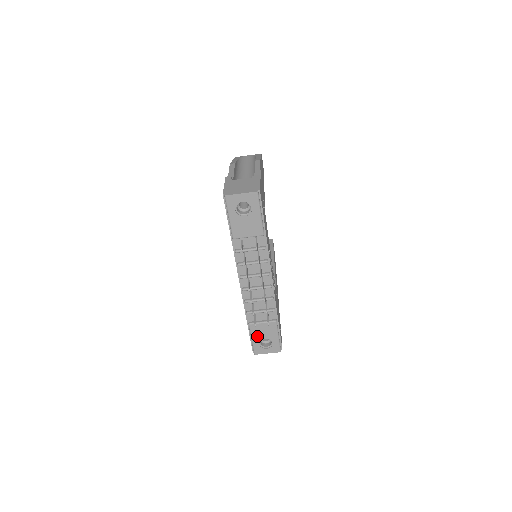
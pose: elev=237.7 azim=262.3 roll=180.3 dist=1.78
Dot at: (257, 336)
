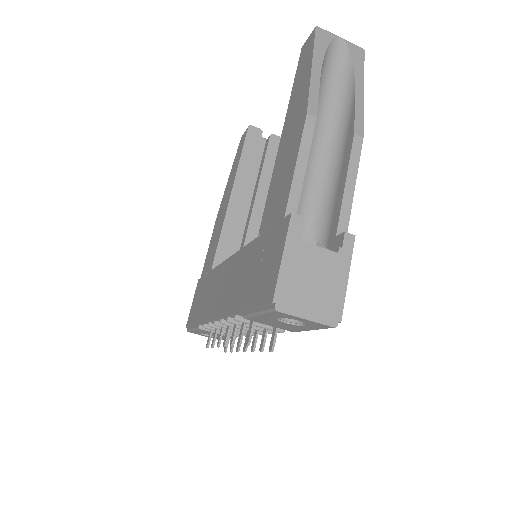
Dot at: (202, 332)
